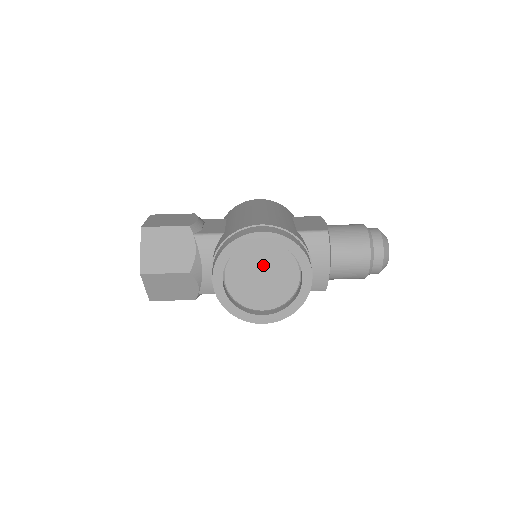
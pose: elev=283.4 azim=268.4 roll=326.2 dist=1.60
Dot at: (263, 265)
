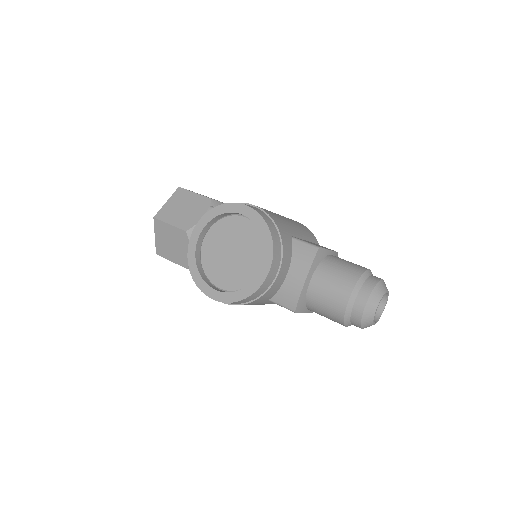
Dot at: (237, 241)
